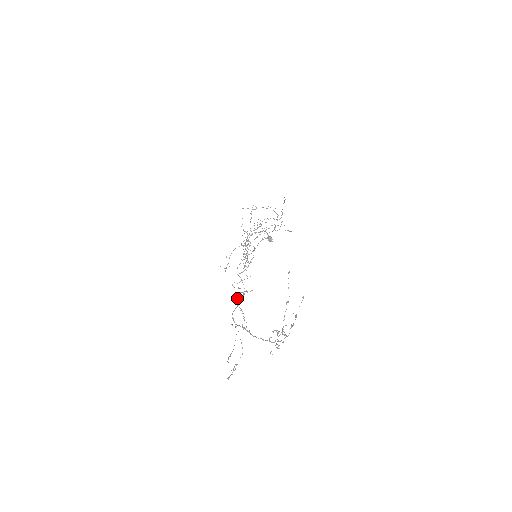
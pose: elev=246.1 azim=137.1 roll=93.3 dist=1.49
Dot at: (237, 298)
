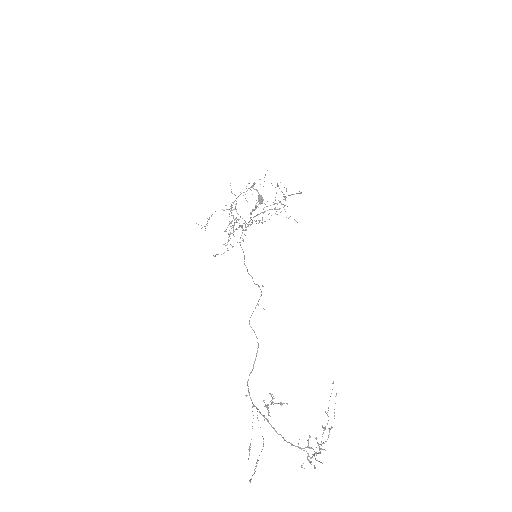
Dot at: (267, 405)
